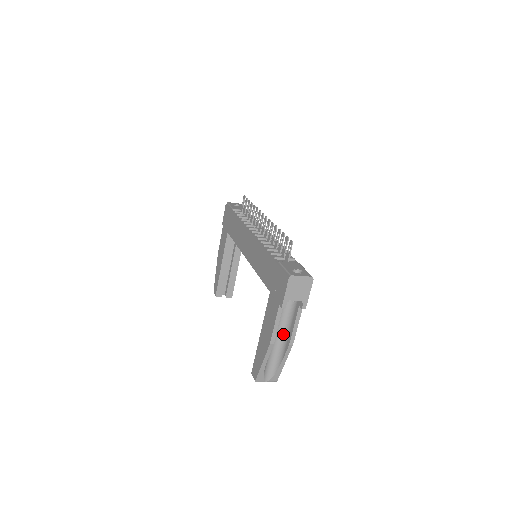
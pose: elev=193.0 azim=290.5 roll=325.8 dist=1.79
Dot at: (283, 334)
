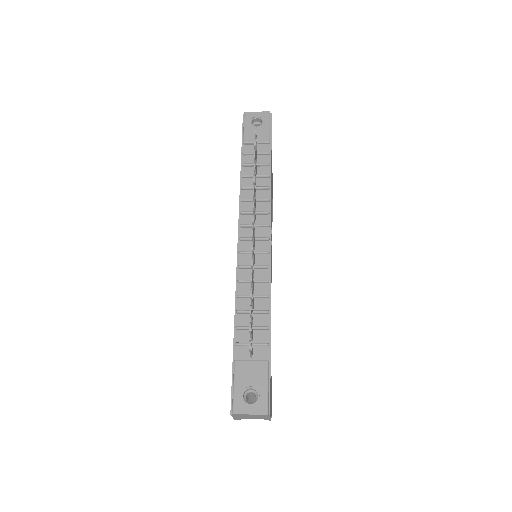
Dot at: occluded
